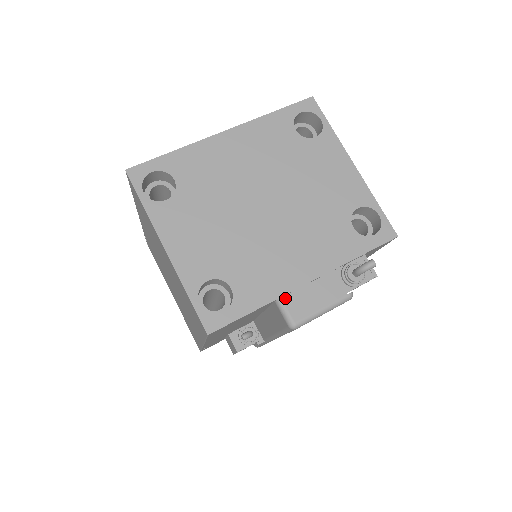
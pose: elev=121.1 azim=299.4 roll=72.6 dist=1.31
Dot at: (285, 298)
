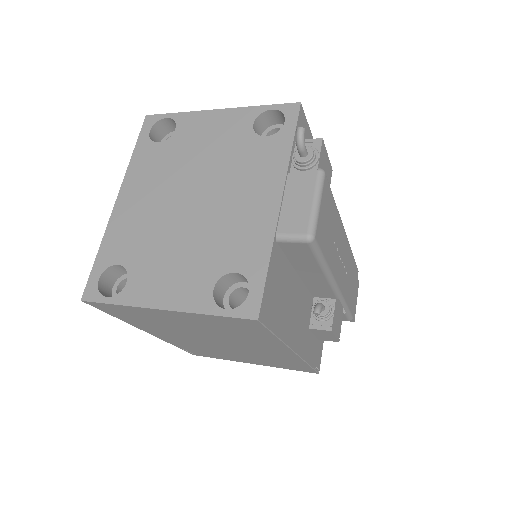
Dot at: (279, 230)
